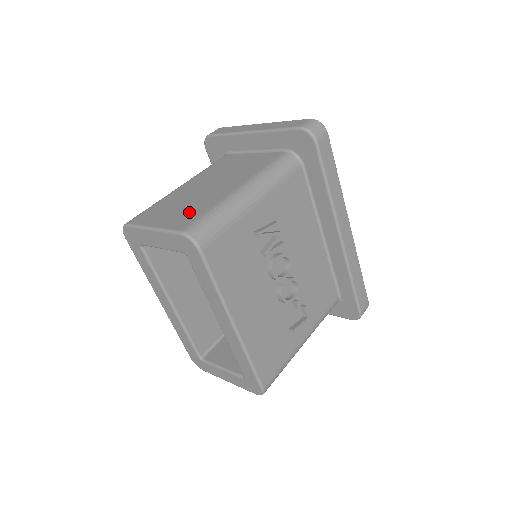
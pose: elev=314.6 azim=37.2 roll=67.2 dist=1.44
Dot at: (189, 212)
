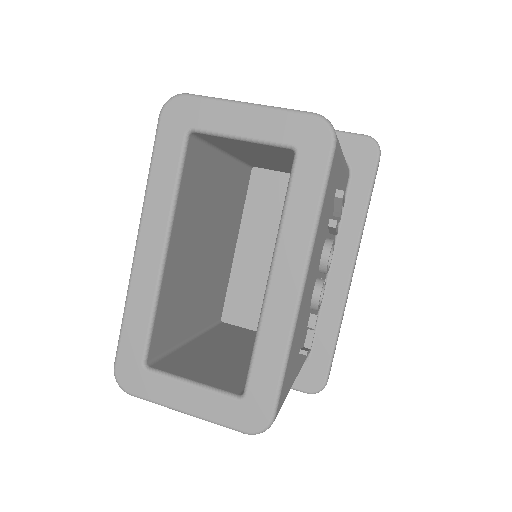
Dot at: occluded
